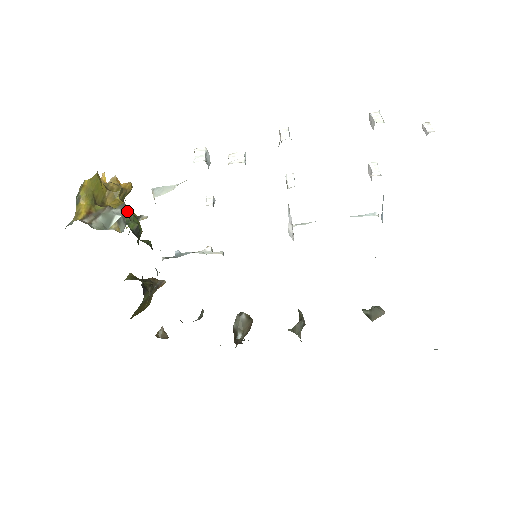
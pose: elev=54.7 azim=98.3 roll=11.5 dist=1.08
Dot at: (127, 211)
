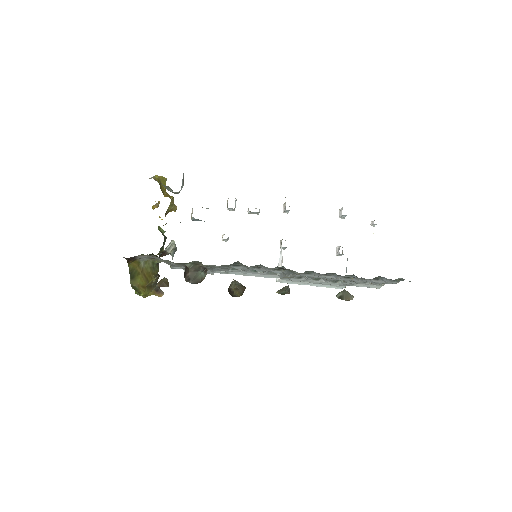
Dot at: occluded
